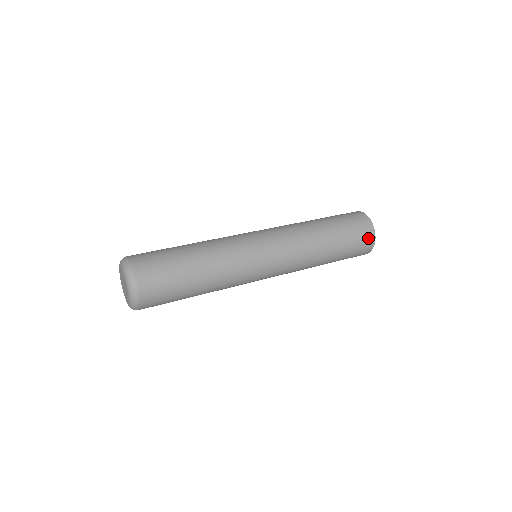
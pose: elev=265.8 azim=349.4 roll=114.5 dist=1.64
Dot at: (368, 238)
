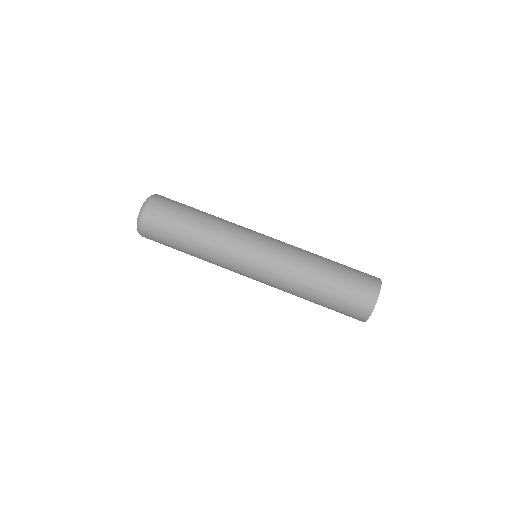
Dot at: (366, 303)
